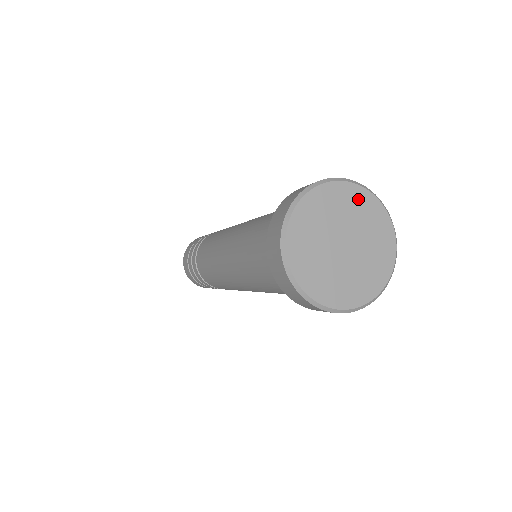
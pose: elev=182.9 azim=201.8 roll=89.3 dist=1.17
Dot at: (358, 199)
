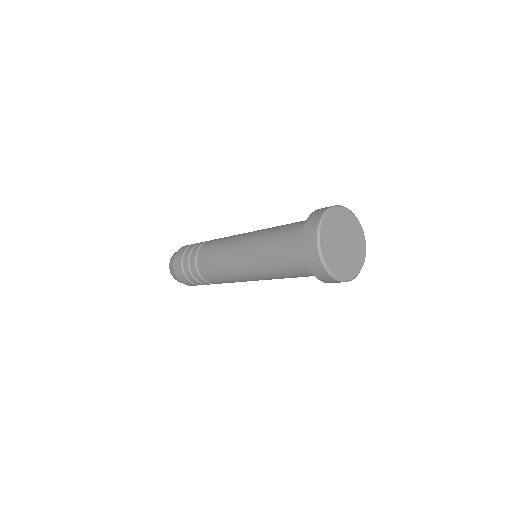
Dot at: (349, 218)
